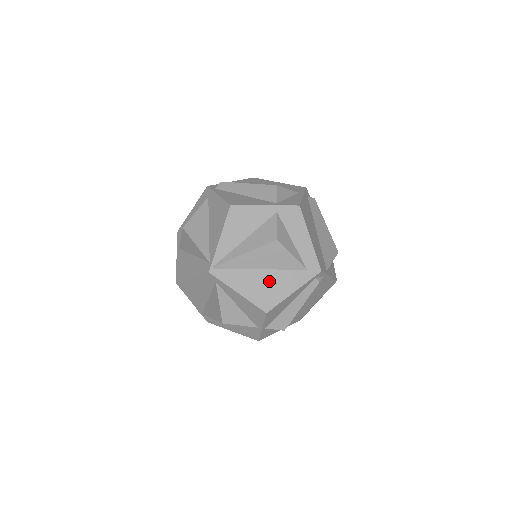
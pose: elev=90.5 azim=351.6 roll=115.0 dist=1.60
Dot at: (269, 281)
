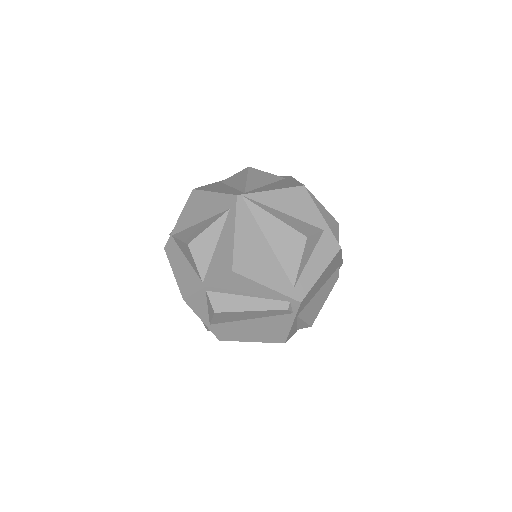
Dot at: (263, 256)
